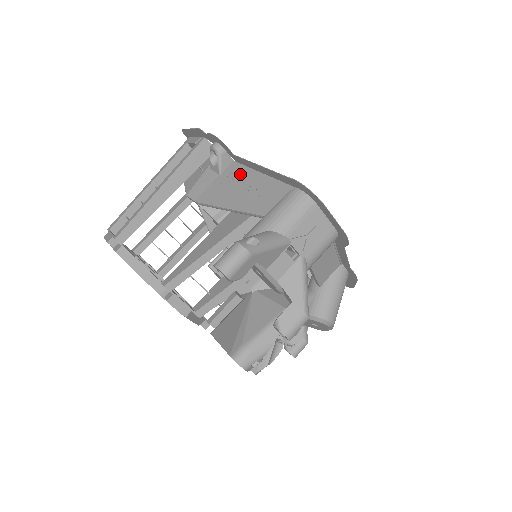
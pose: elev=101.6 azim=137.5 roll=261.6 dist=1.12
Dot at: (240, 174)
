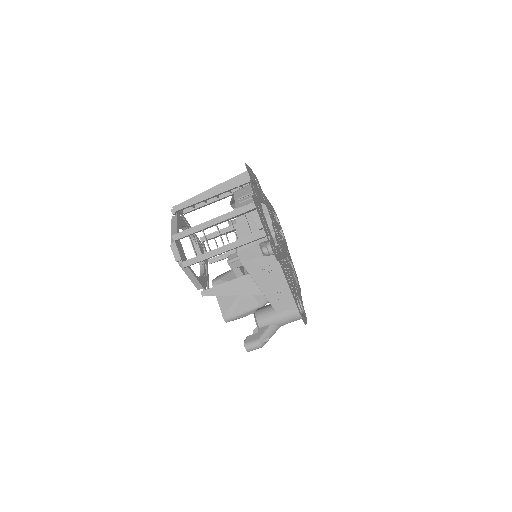
Dot at: (276, 269)
